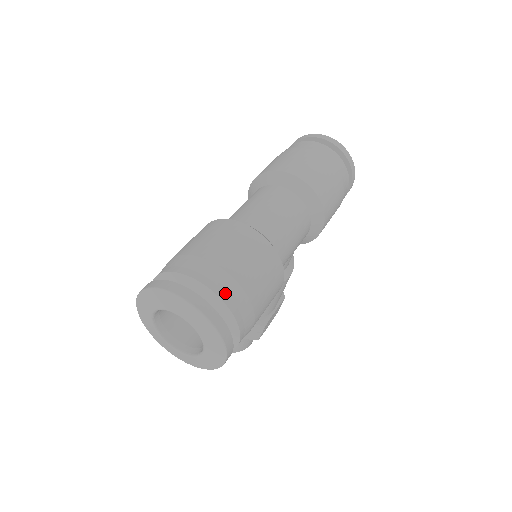
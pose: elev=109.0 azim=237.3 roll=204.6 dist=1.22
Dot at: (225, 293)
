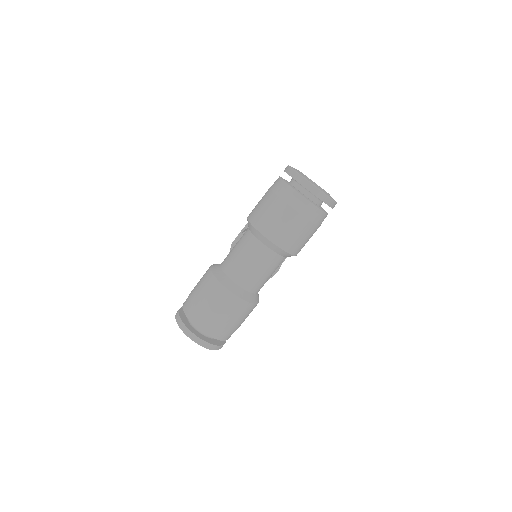
Dot at: (213, 334)
